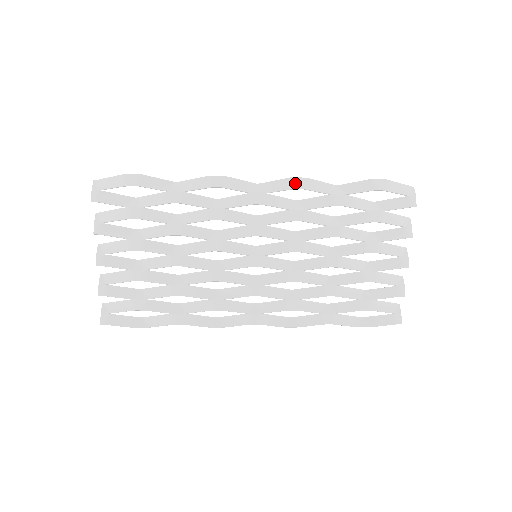
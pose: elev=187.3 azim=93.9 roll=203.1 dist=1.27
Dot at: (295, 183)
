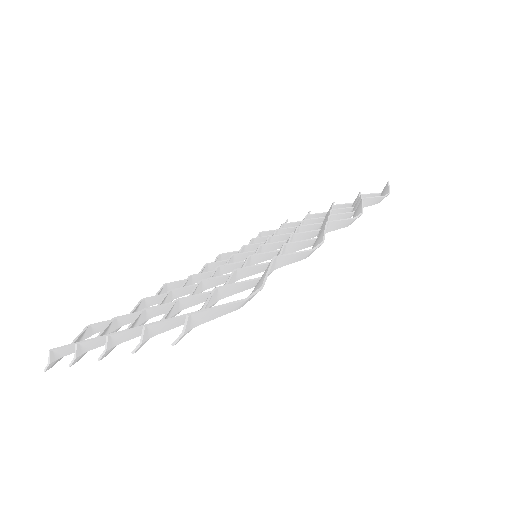
Dot at: occluded
